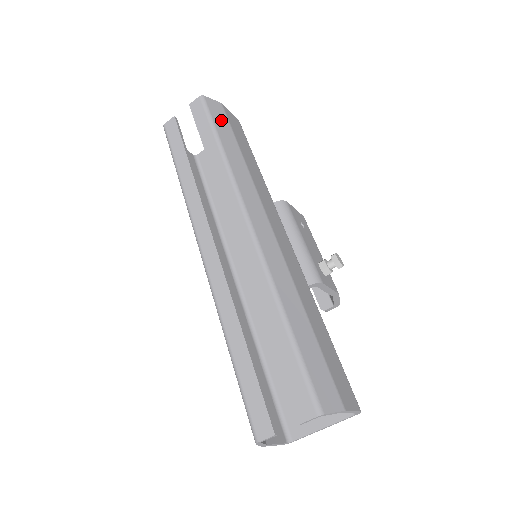
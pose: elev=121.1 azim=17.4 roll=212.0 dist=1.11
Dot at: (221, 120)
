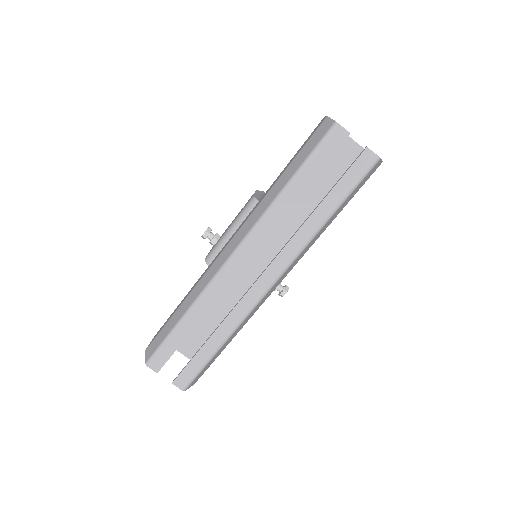
Dot at: (360, 187)
